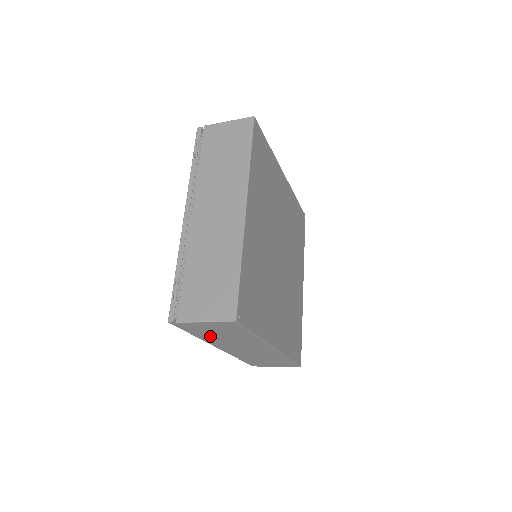
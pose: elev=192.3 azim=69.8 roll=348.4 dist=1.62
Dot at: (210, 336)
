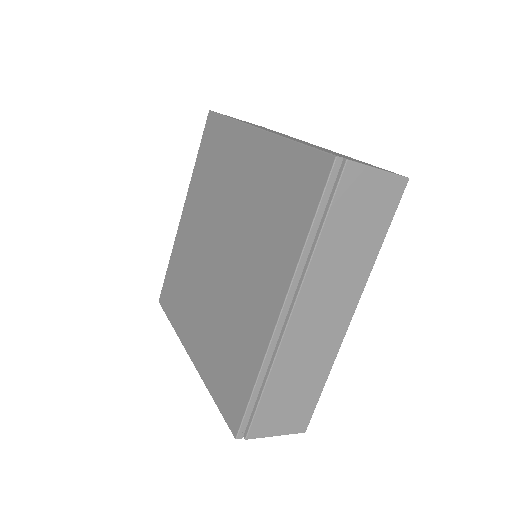
Dot at: (331, 237)
